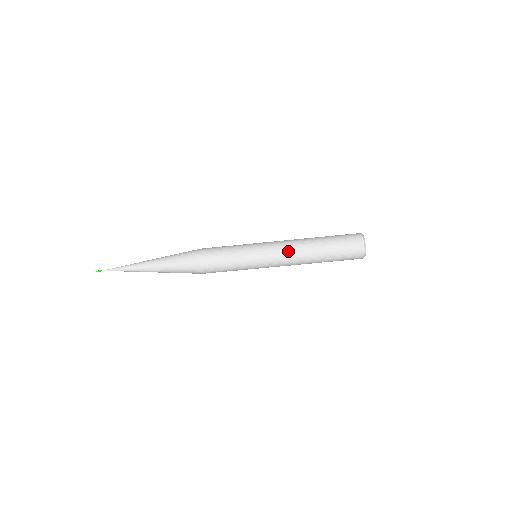
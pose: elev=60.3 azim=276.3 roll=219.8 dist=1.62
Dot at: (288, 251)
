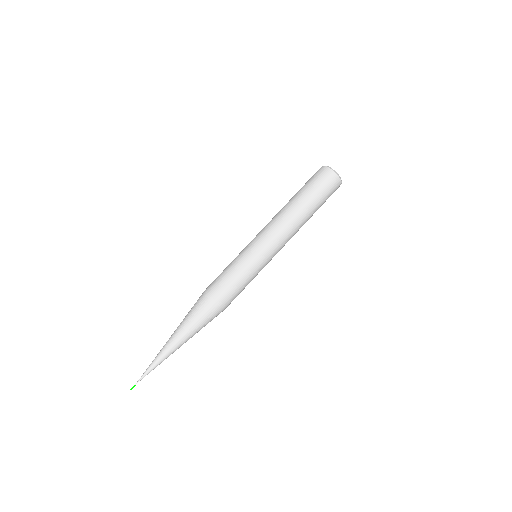
Dot at: (280, 228)
